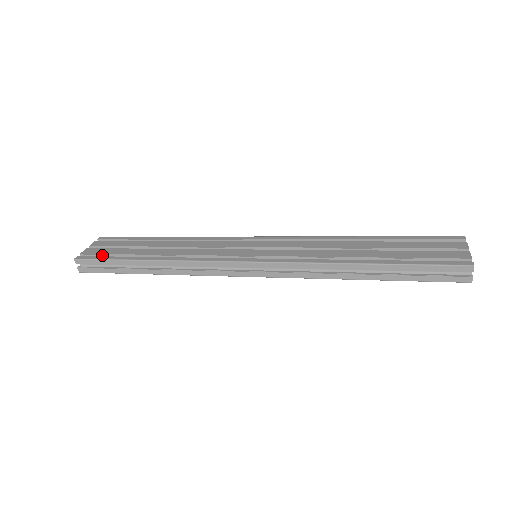
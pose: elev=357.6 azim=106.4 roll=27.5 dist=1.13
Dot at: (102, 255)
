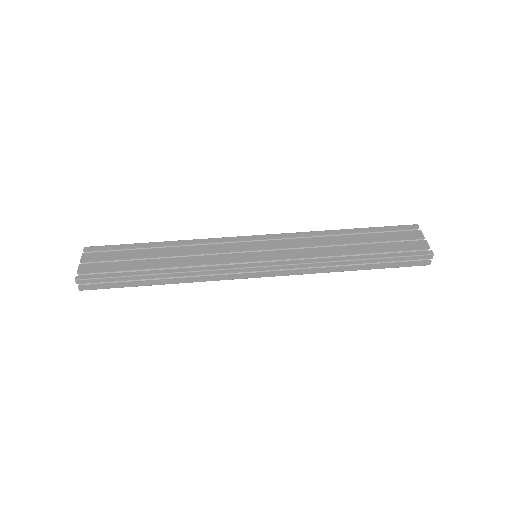
Dot at: (103, 272)
